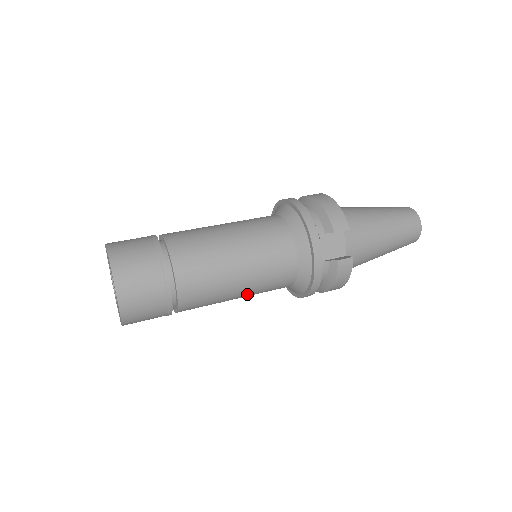
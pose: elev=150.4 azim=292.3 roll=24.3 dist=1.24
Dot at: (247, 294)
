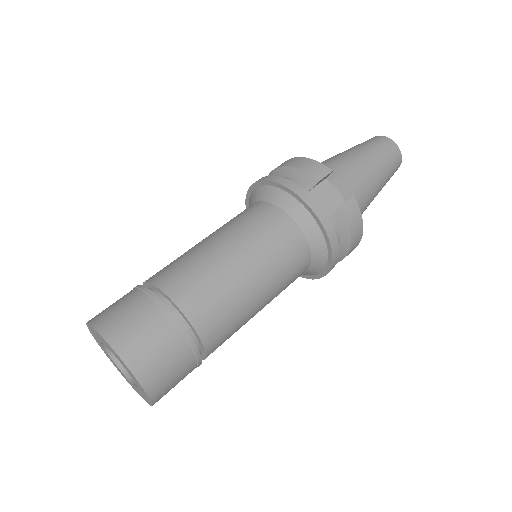
Dot at: (270, 295)
